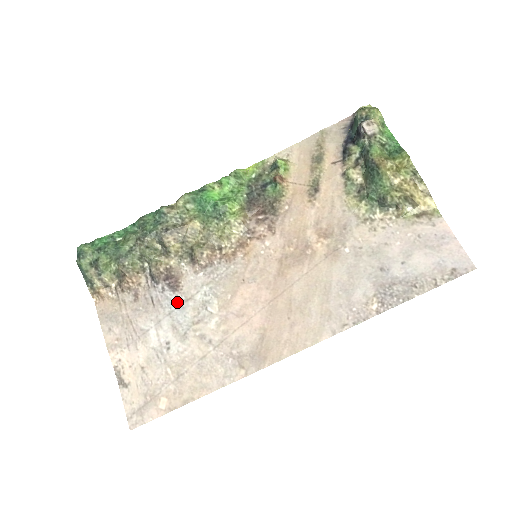
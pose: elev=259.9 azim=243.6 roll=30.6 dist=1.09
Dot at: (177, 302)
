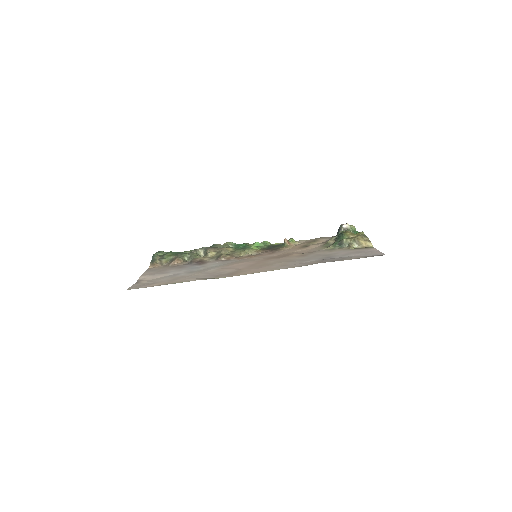
Dot at: (197, 267)
